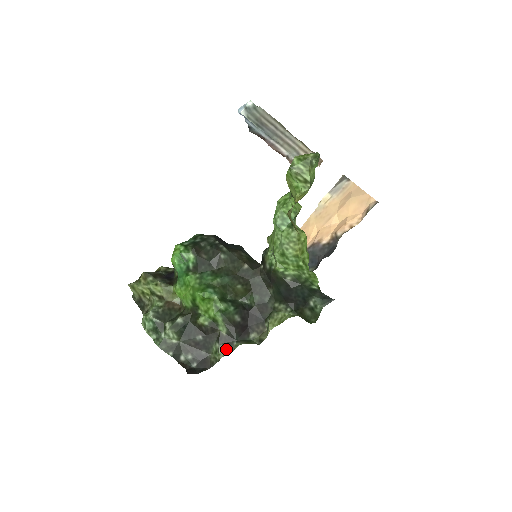
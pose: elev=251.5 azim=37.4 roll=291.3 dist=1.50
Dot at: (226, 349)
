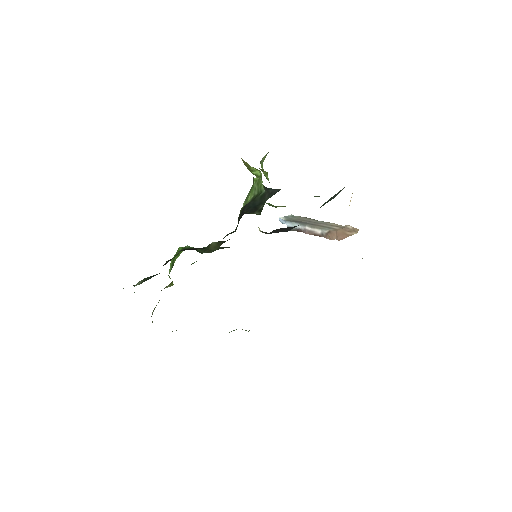
Dot at: occluded
